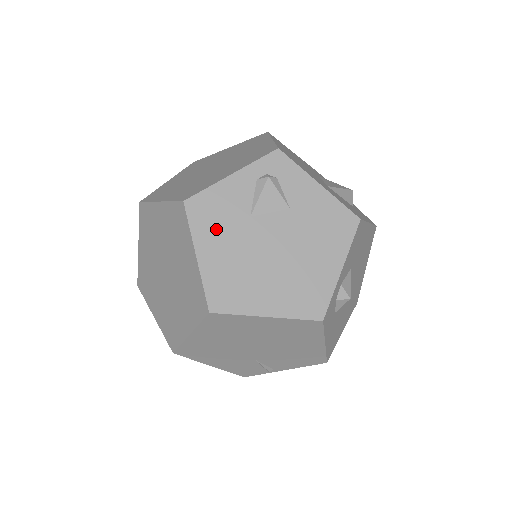
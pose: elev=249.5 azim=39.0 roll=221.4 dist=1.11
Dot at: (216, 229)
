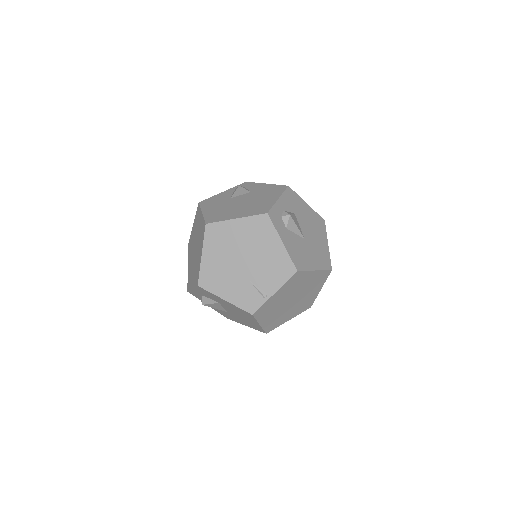
Dot at: (213, 205)
